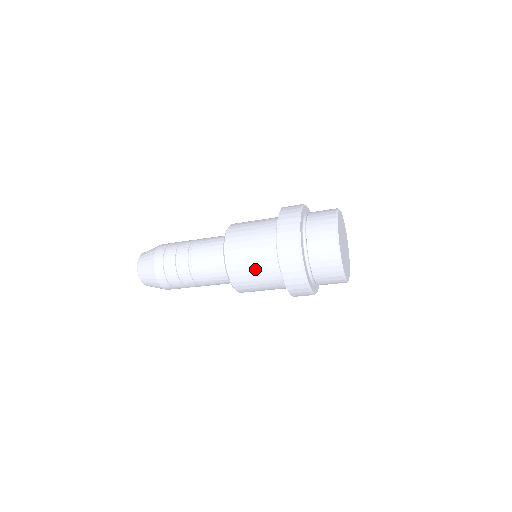
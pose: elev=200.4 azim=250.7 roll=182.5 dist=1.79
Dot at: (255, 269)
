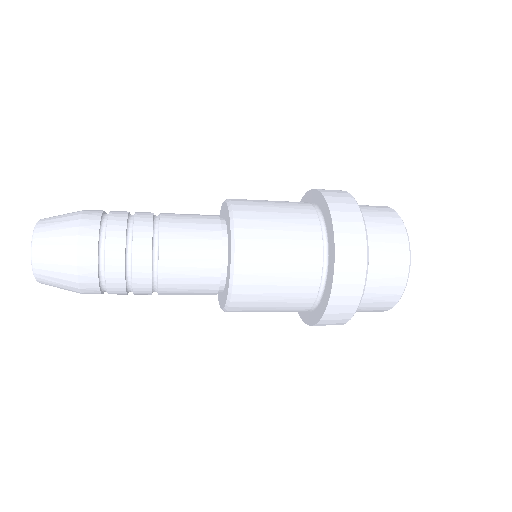
Dot at: (284, 253)
